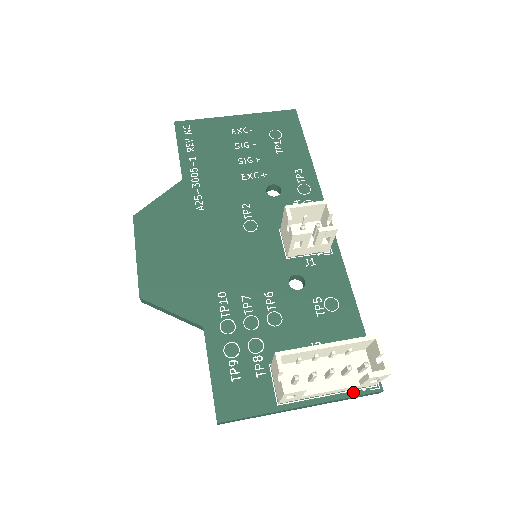
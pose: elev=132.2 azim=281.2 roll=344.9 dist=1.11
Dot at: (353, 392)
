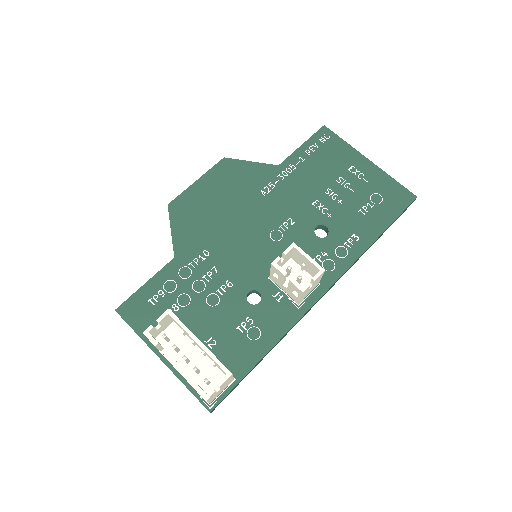
Dot at: (194, 390)
